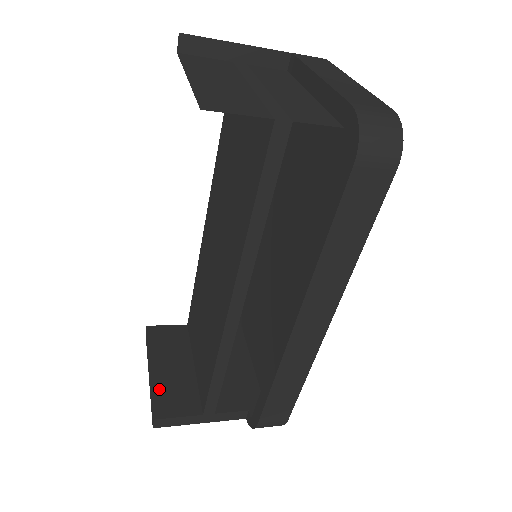
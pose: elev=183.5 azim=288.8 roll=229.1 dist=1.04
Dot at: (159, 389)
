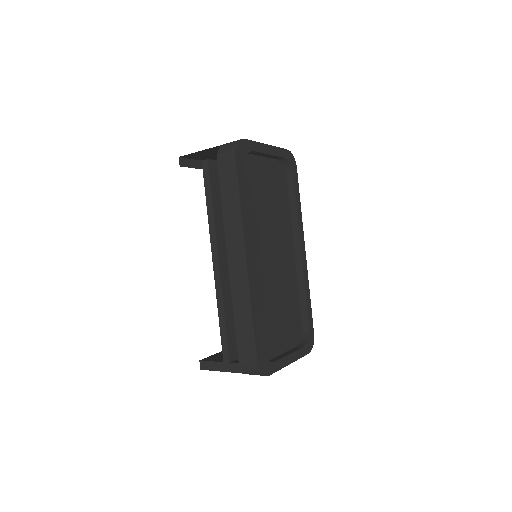
Dot at: (217, 355)
